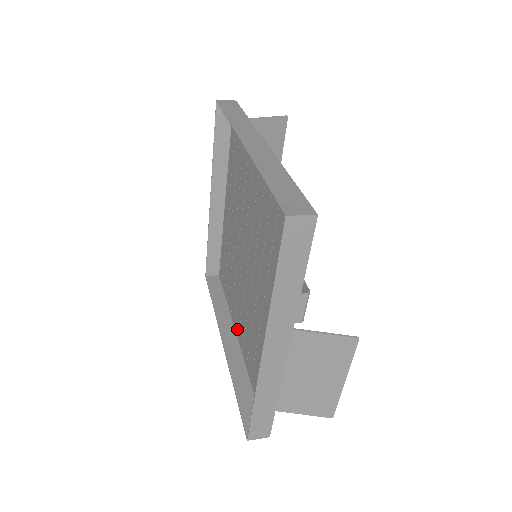
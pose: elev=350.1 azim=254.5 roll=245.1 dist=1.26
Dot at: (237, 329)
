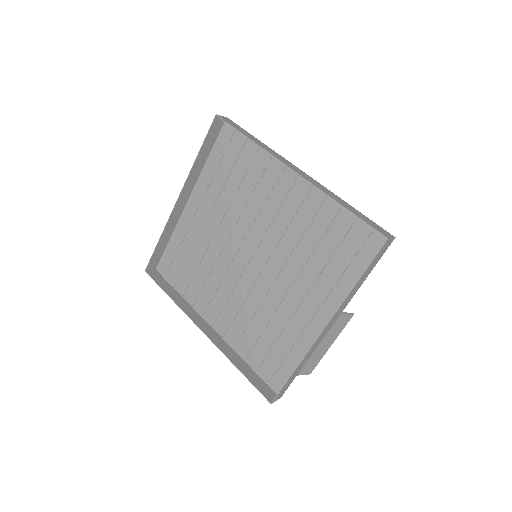
Dot at: (211, 318)
